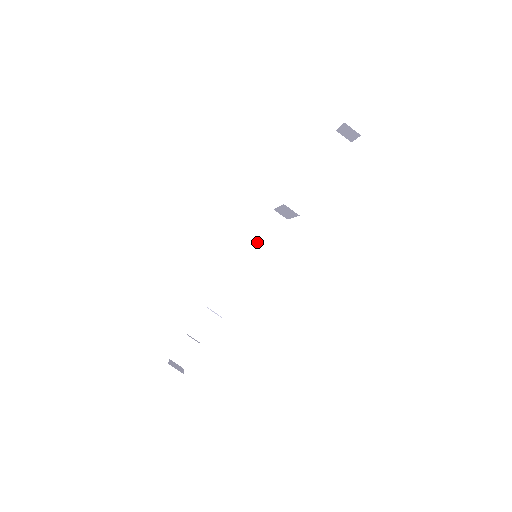
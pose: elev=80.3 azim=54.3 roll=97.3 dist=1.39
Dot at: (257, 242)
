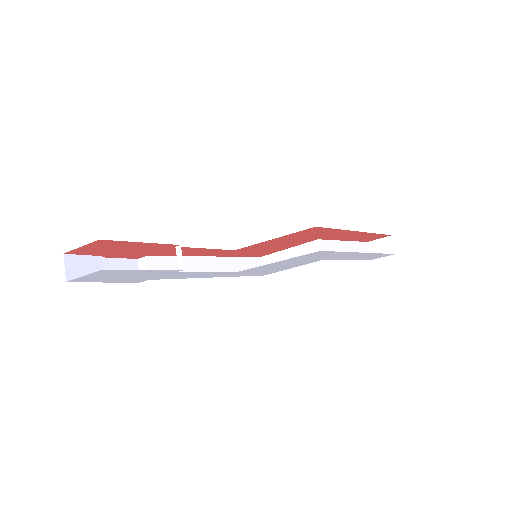
Dot at: (233, 263)
